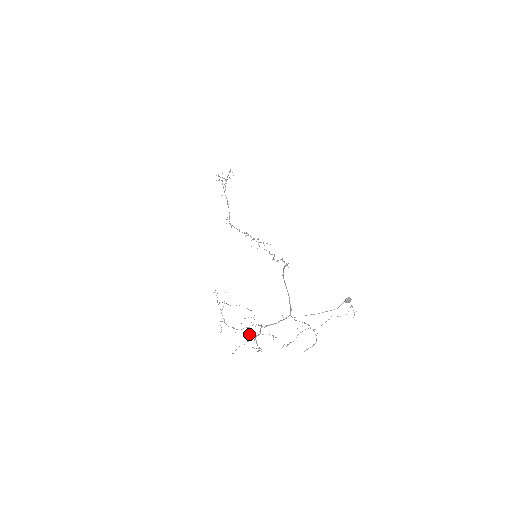
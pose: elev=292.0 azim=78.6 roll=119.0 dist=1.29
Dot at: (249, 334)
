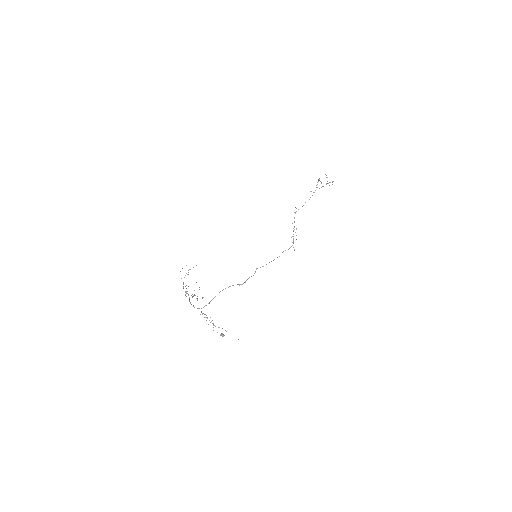
Dot at: occluded
